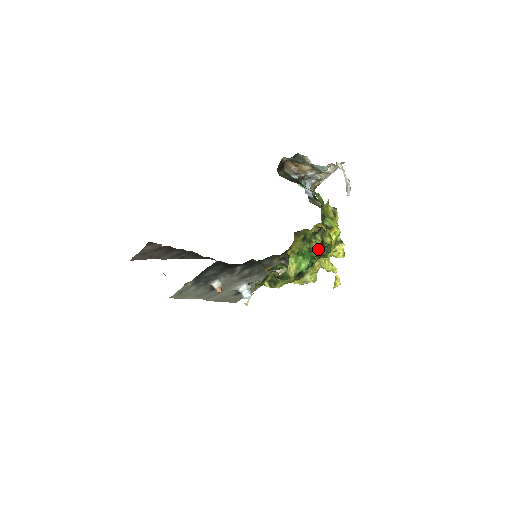
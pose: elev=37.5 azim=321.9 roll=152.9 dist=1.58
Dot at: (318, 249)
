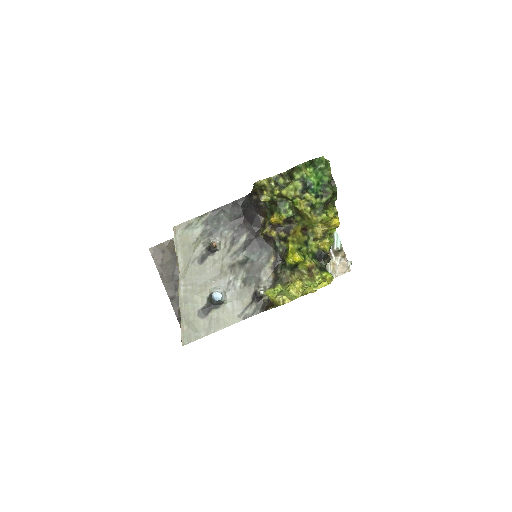
Dot at: (307, 279)
